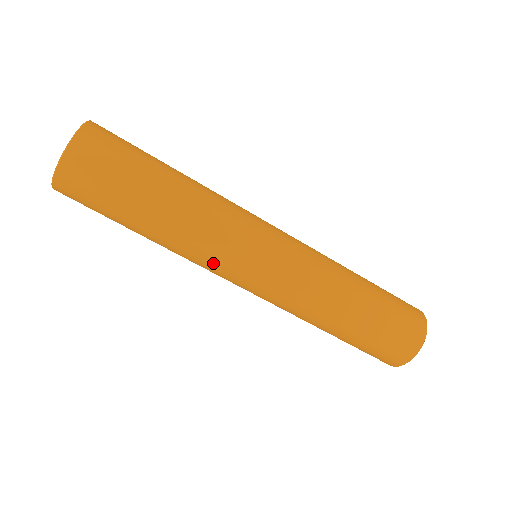
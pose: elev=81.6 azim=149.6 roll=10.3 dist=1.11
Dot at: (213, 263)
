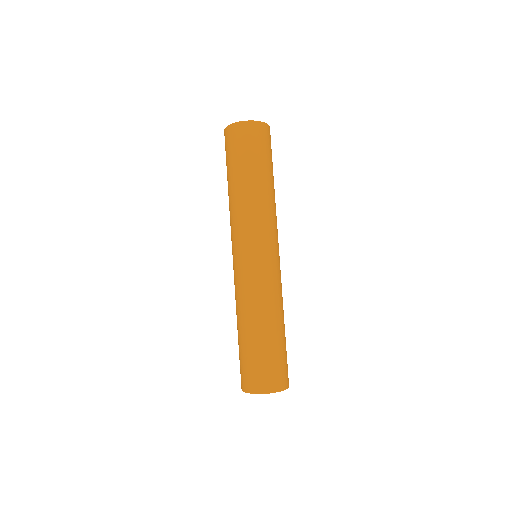
Dot at: (240, 229)
